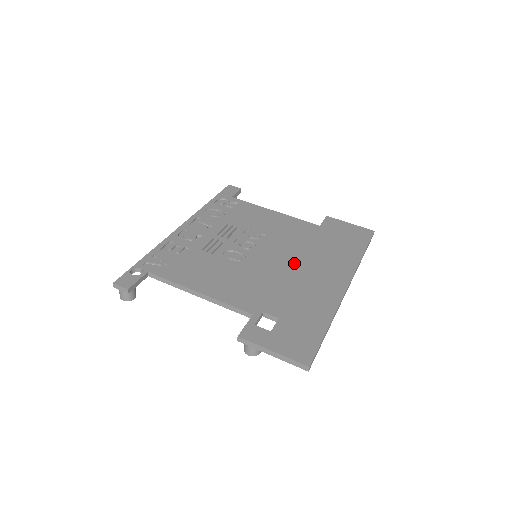
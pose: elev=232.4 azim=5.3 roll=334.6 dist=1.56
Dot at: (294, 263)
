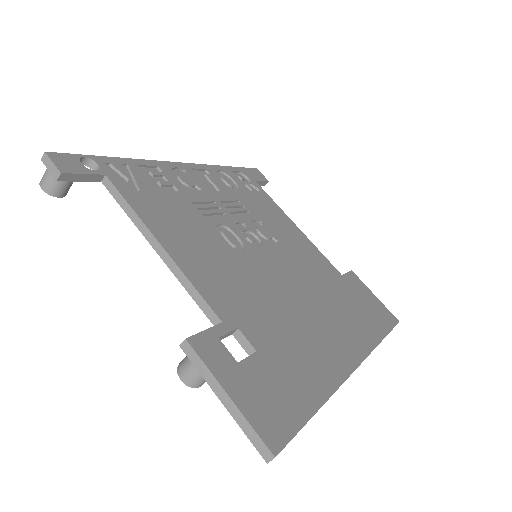
Dot at: (301, 294)
